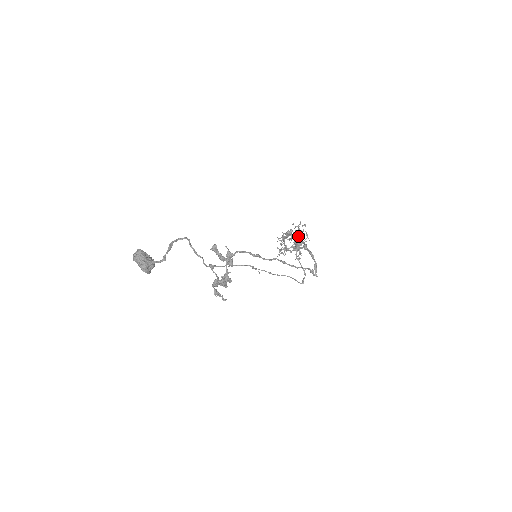
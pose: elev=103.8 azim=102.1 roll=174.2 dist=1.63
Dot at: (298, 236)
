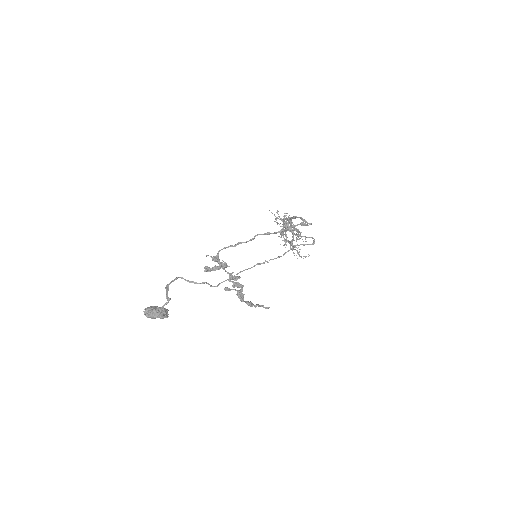
Dot at: occluded
